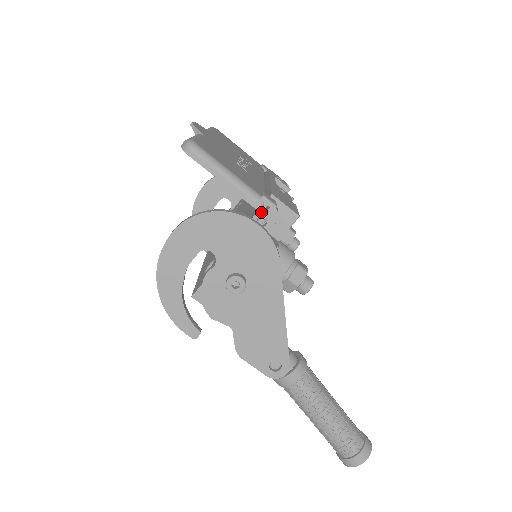
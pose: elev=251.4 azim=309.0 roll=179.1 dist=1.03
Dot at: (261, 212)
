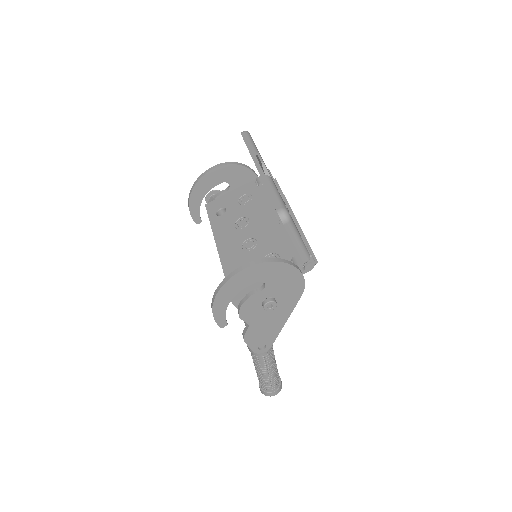
Dot at: (305, 264)
